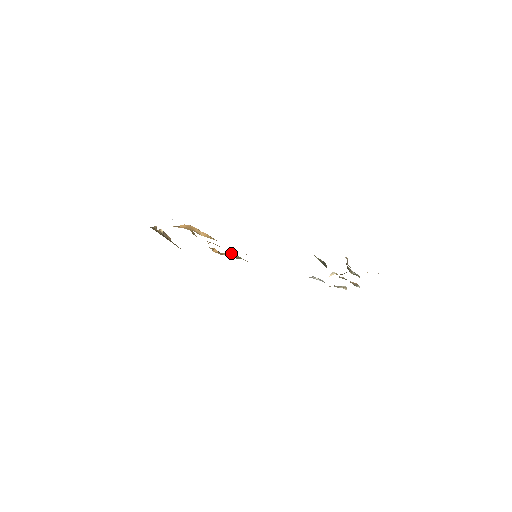
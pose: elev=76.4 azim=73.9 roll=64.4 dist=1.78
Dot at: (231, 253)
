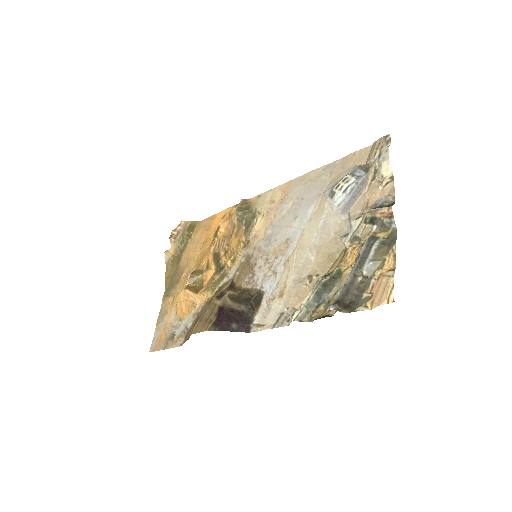
Dot at: (236, 217)
